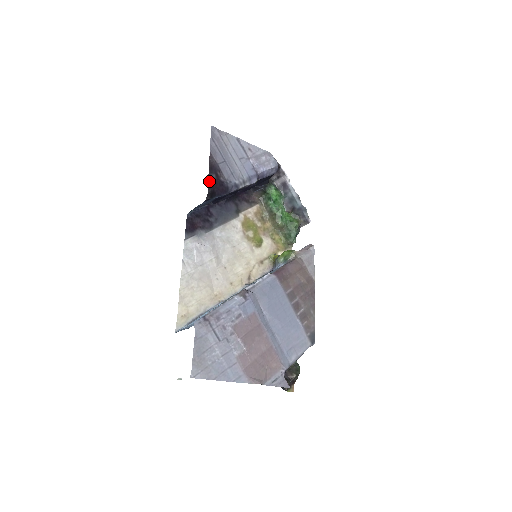
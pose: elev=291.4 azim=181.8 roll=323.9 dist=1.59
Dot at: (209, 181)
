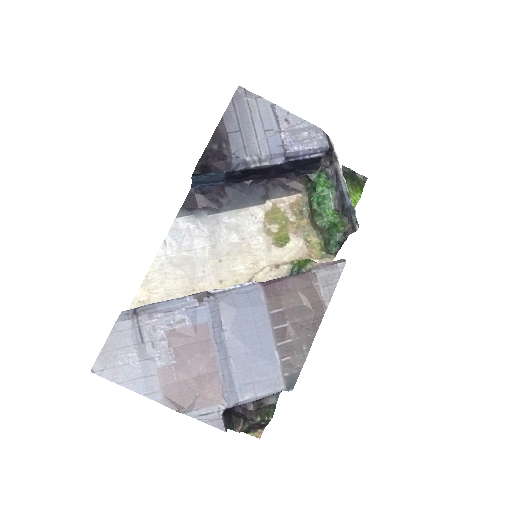
Dot at: (205, 152)
